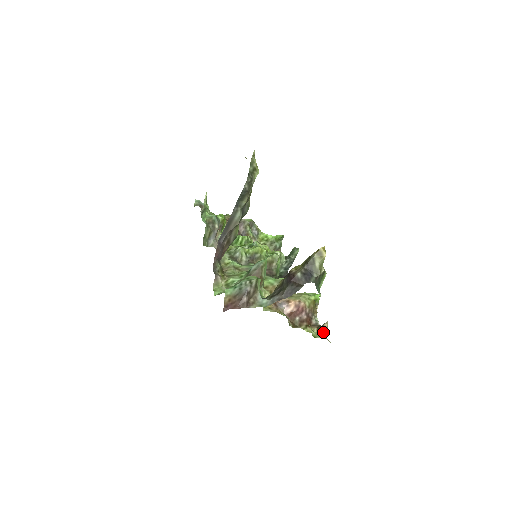
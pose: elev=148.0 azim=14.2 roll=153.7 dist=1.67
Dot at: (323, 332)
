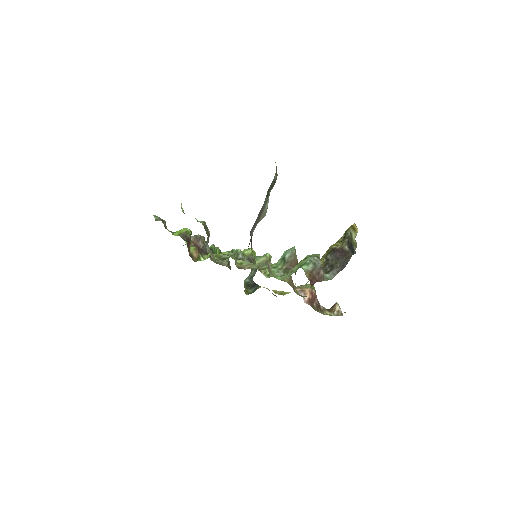
Dot at: (338, 312)
